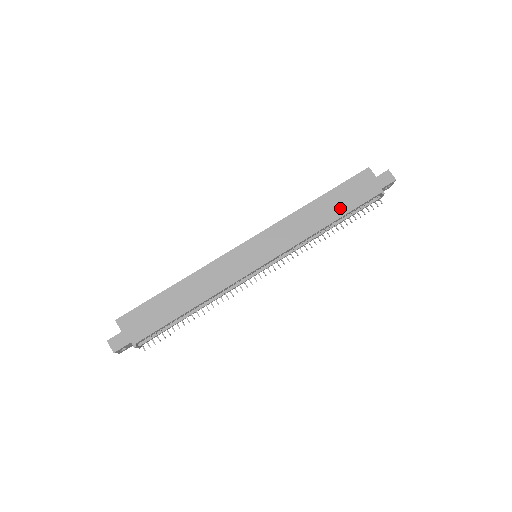
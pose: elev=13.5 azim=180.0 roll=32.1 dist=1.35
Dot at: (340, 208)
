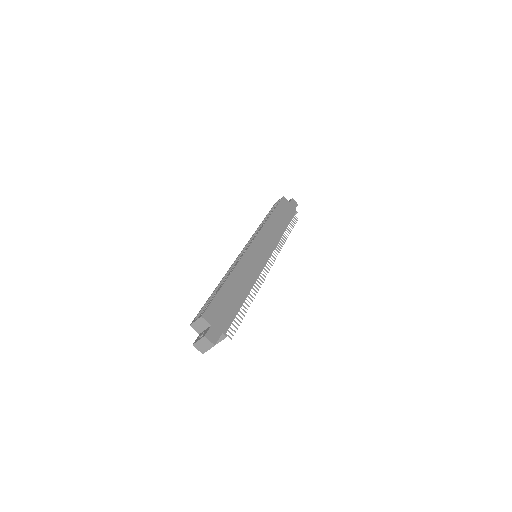
Dot at: (284, 220)
